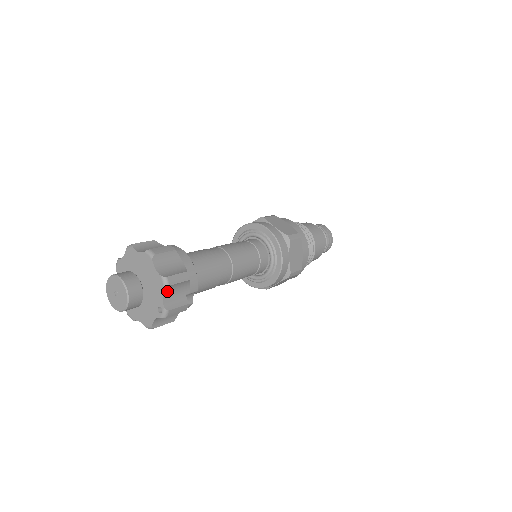
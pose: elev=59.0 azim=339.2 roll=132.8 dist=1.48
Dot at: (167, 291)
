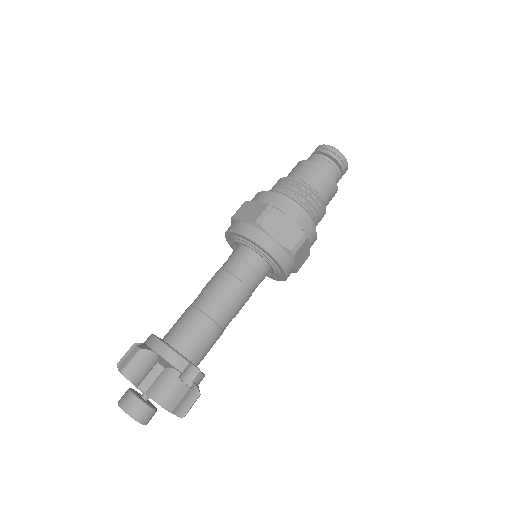
Dot at: (153, 393)
